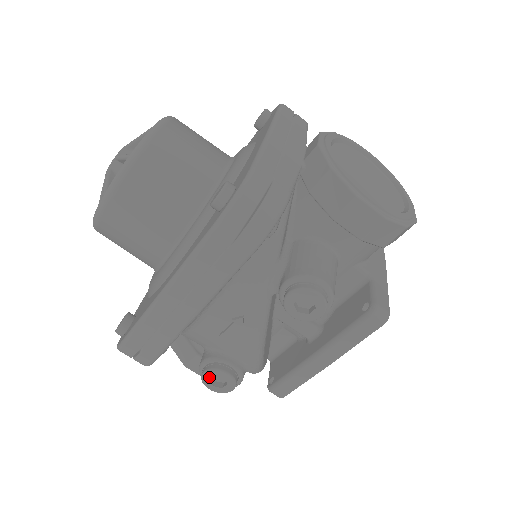
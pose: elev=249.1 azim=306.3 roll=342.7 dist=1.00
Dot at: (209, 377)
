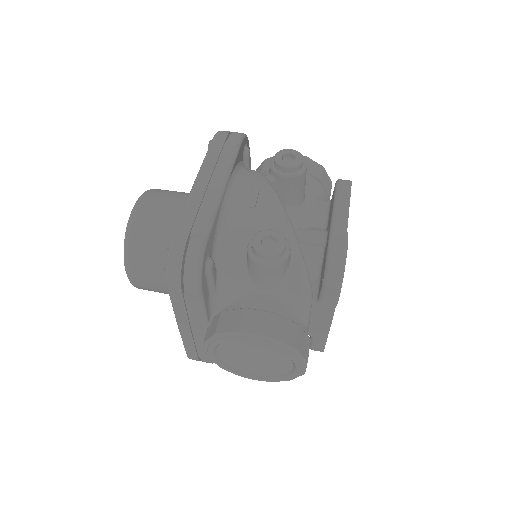
Dot at: (259, 241)
